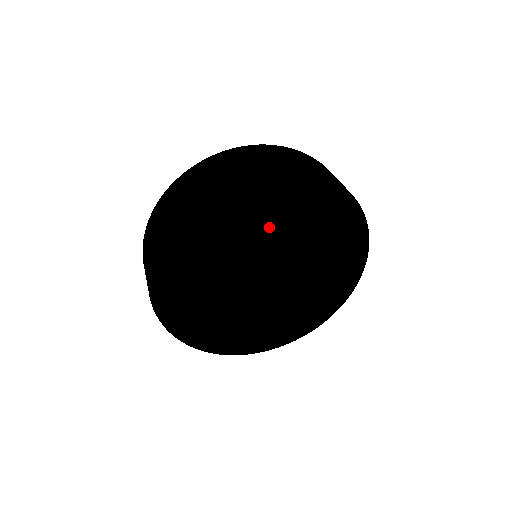
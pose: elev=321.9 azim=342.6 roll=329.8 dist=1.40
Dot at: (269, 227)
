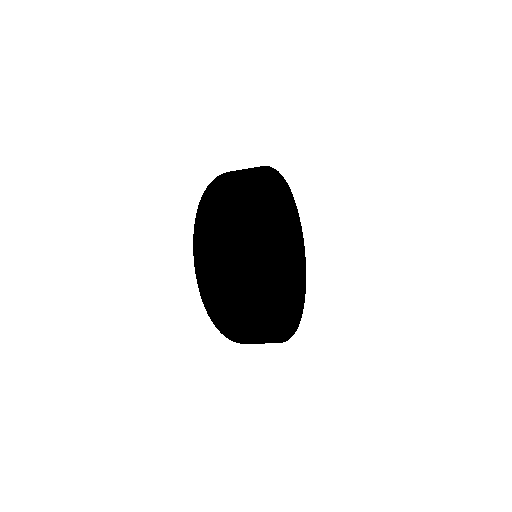
Dot at: (287, 212)
